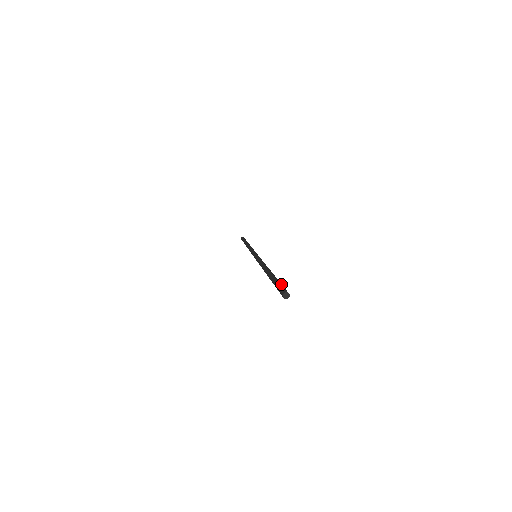
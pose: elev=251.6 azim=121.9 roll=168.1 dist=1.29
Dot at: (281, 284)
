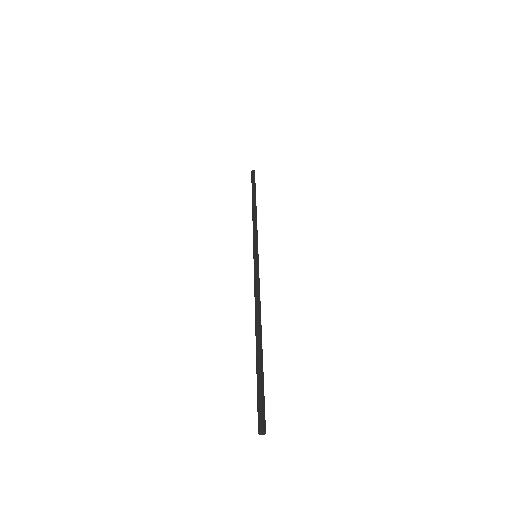
Dot at: (261, 395)
